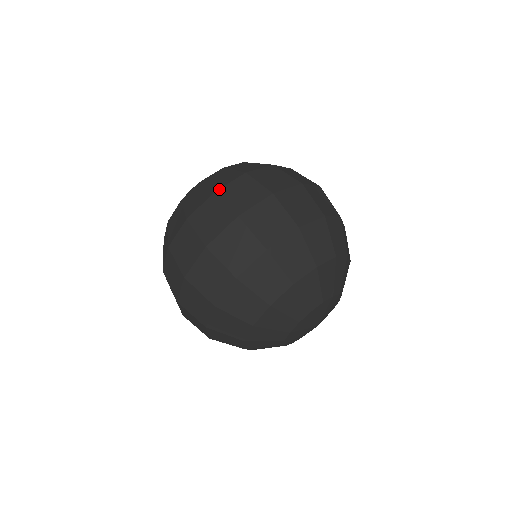
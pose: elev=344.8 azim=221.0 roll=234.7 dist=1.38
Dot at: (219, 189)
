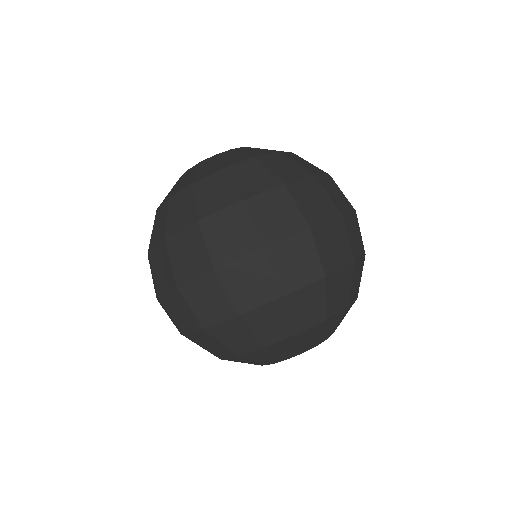
Dot at: (204, 218)
